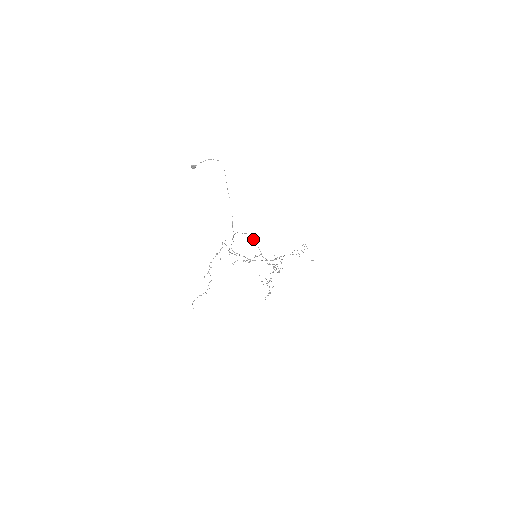
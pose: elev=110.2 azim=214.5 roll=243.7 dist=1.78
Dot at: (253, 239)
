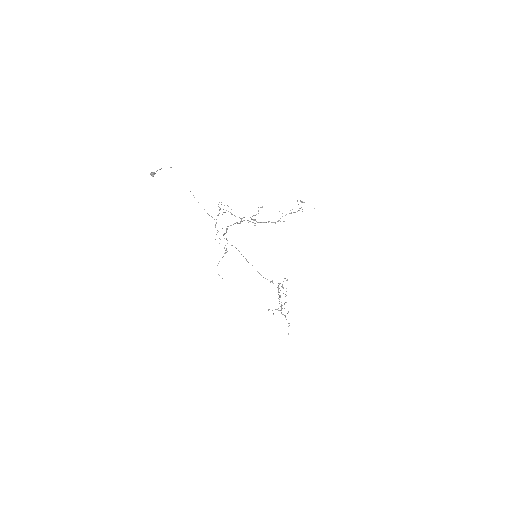
Dot at: (243, 256)
